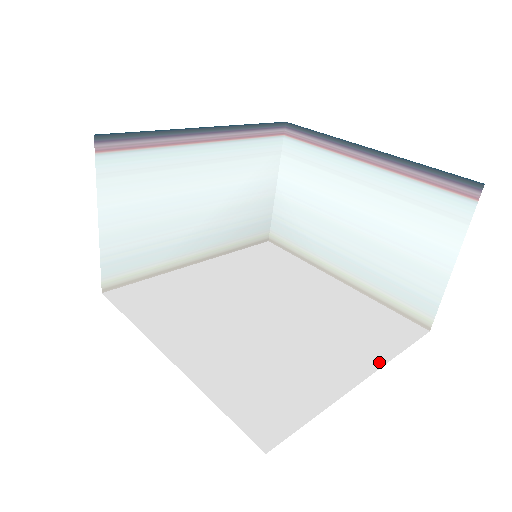
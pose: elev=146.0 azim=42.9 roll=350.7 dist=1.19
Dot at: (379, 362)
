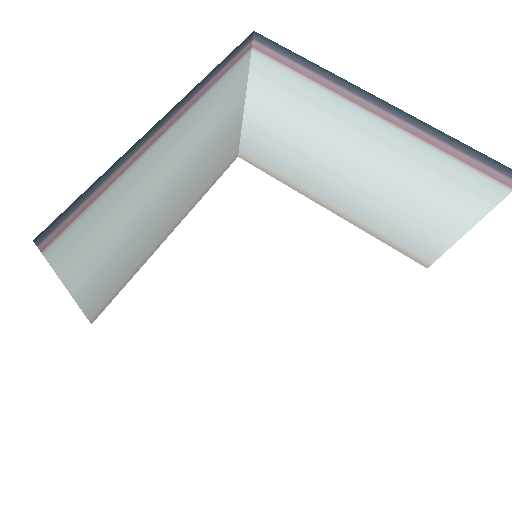
Dot at: (389, 333)
